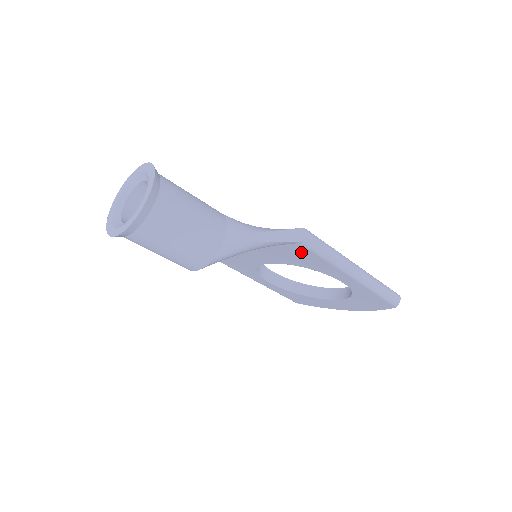
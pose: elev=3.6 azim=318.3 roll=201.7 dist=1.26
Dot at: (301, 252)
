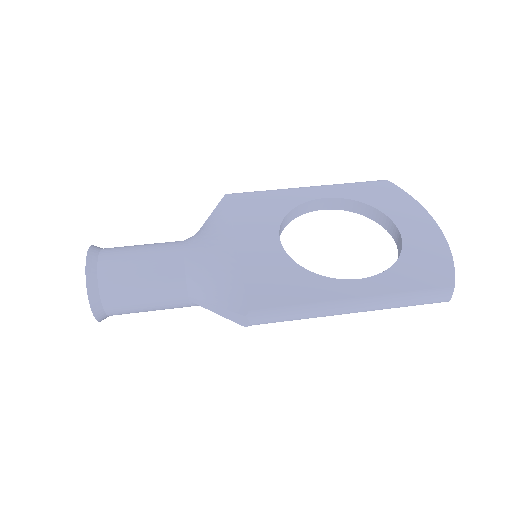
Dot at: occluded
